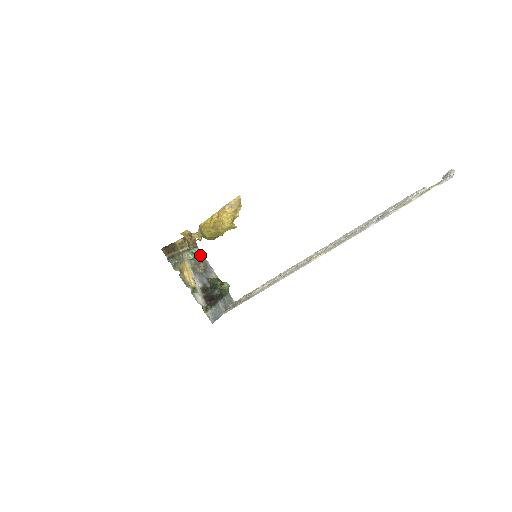
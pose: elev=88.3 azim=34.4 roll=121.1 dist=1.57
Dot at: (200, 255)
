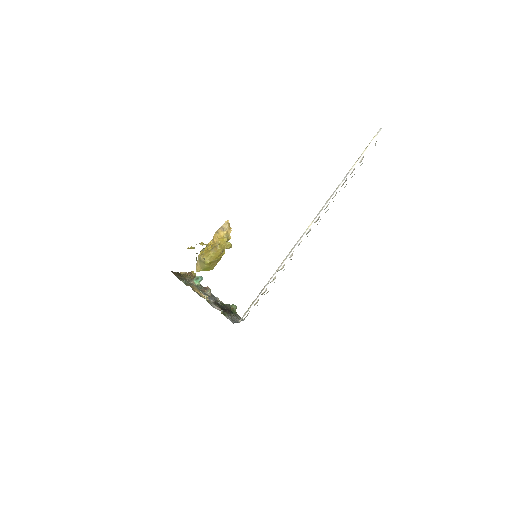
Dot at: (203, 287)
